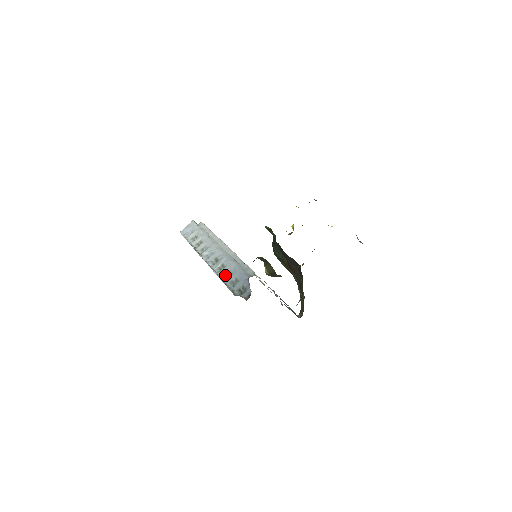
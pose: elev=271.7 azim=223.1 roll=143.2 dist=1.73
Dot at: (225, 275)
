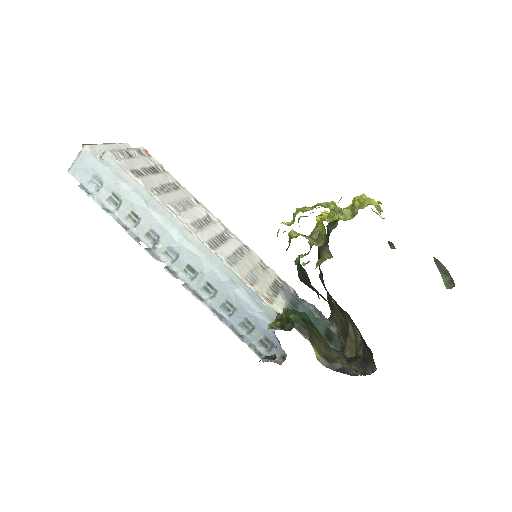
Dot at: (223, 307)
